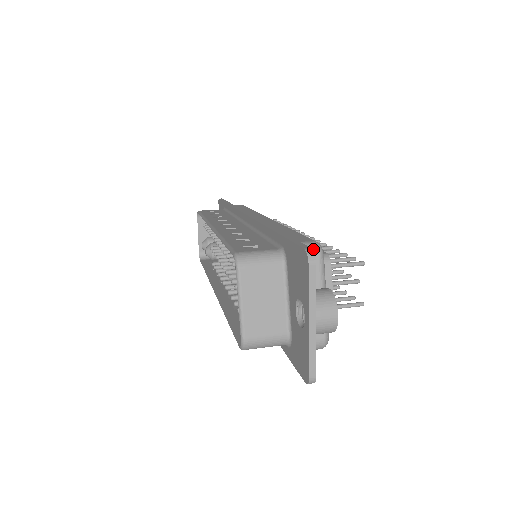
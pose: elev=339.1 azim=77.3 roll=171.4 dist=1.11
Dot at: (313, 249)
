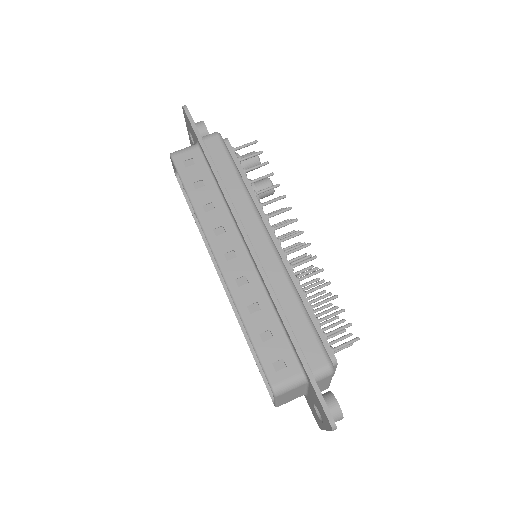
Dot at: (328, 374)
